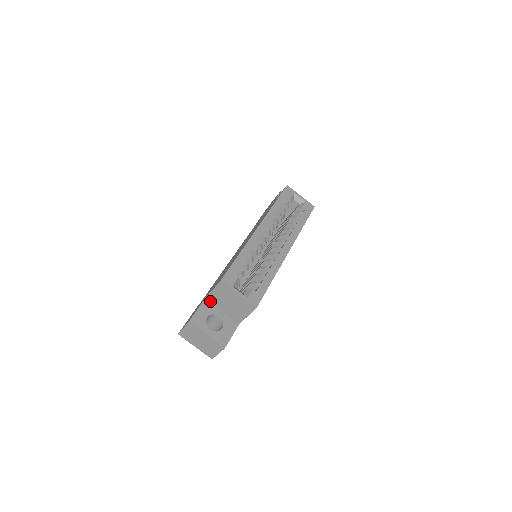
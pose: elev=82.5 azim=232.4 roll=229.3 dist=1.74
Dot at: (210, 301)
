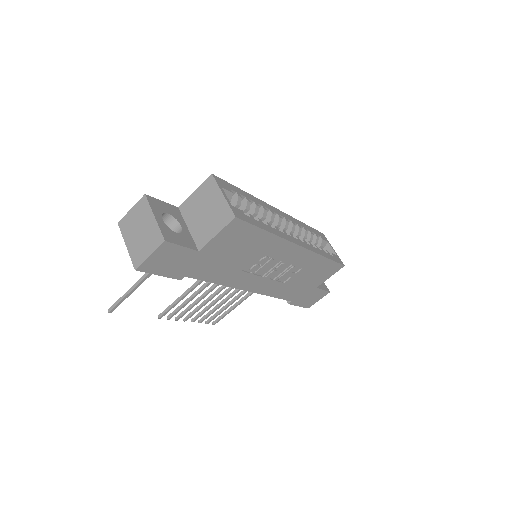
Dot at: (182, 211)
